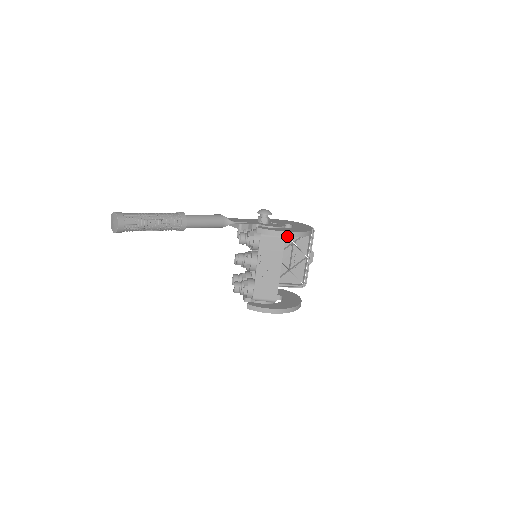
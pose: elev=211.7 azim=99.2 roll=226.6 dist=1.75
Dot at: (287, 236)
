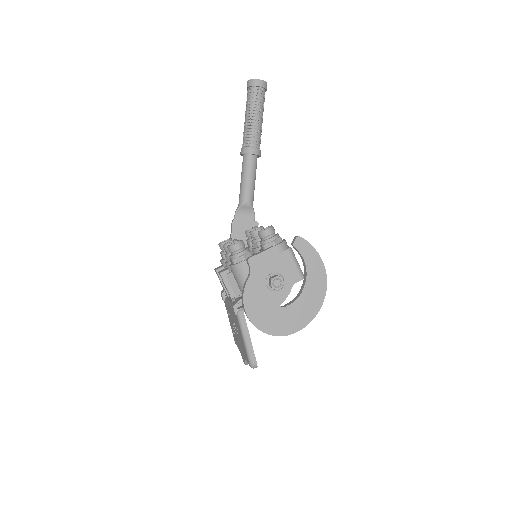
Dot at: occluded
